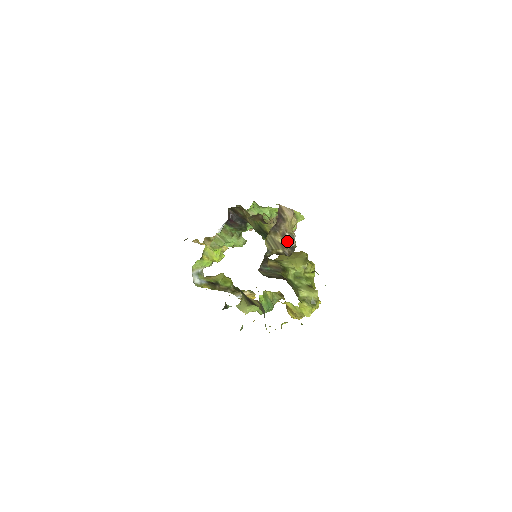
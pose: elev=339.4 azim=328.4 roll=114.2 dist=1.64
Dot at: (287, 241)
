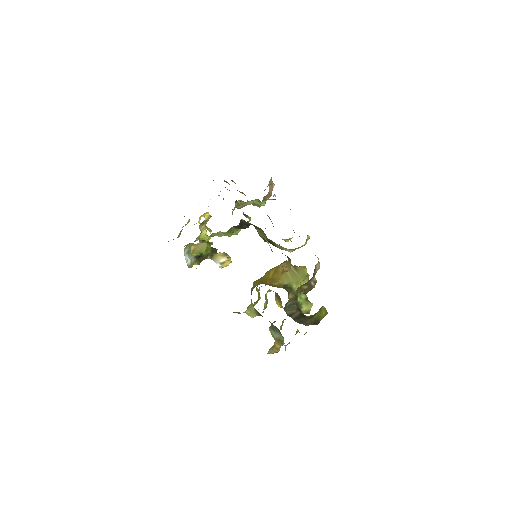
Dot at: (310, 286)
